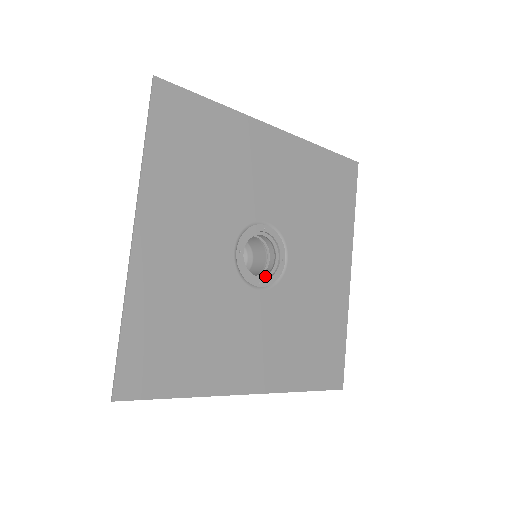
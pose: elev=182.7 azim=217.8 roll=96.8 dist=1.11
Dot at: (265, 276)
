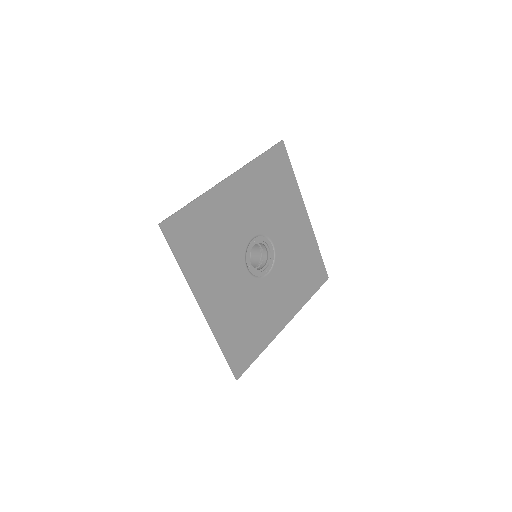
Dot at: (253, 268)
